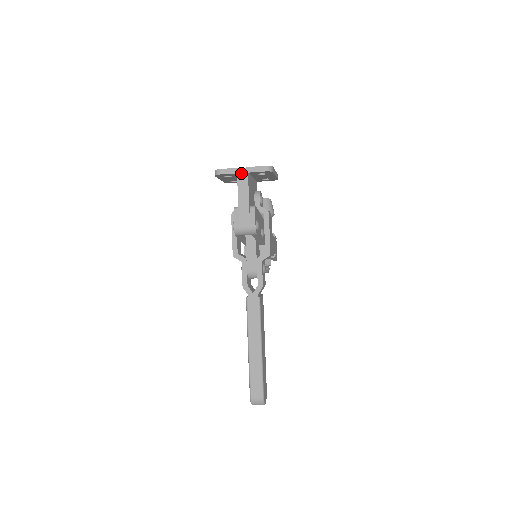
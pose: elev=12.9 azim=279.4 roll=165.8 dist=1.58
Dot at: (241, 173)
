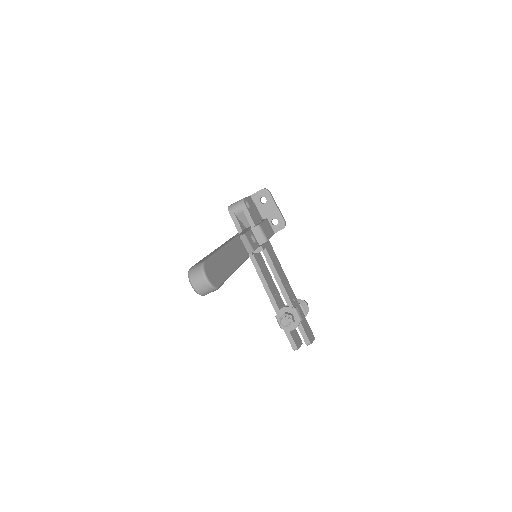
Dot at: occluded
